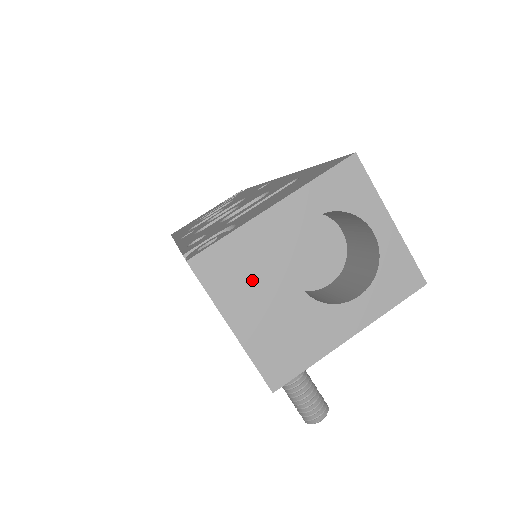
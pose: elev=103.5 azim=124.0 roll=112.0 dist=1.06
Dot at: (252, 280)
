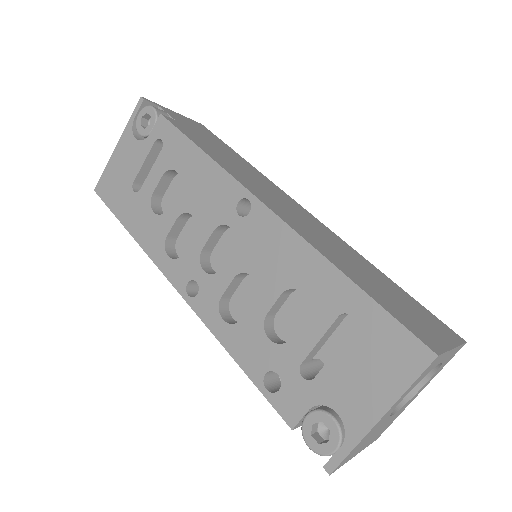
Dot at: (367, 440)
